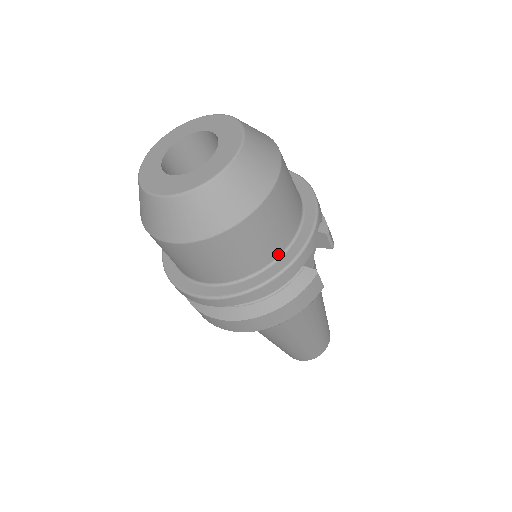
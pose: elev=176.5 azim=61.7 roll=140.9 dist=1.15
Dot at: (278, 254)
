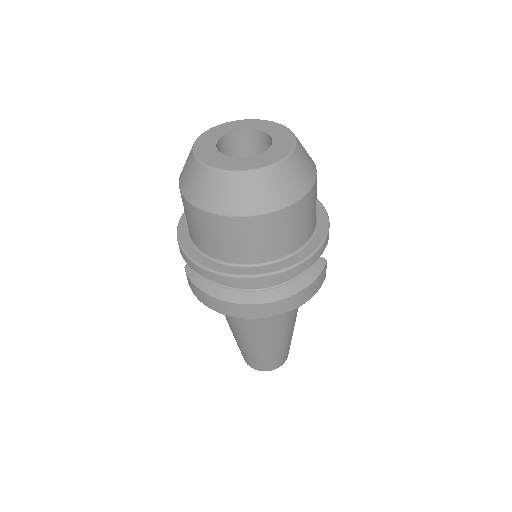
Dot at: (308, 238)
